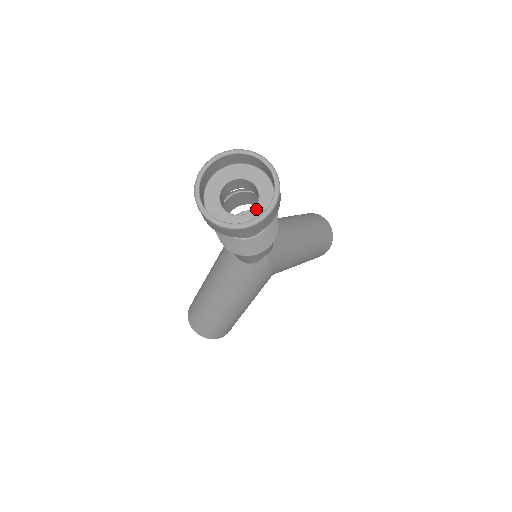
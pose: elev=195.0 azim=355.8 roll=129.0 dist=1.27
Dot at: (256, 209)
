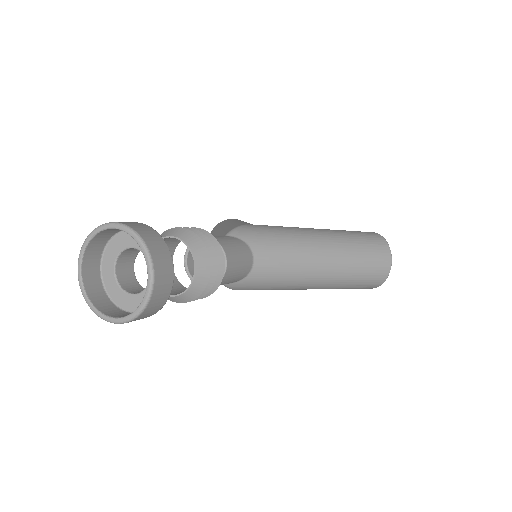
Dot at: (134, 297)
